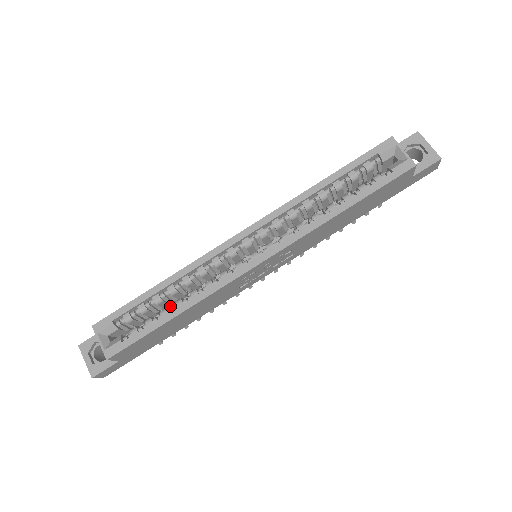
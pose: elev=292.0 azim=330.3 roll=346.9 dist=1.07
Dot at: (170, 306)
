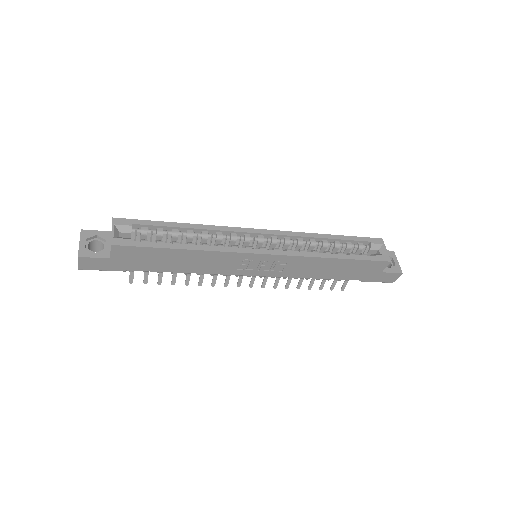
Dot at: occluded
